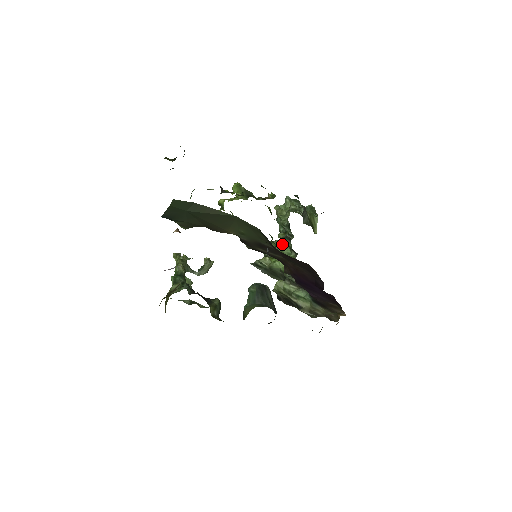
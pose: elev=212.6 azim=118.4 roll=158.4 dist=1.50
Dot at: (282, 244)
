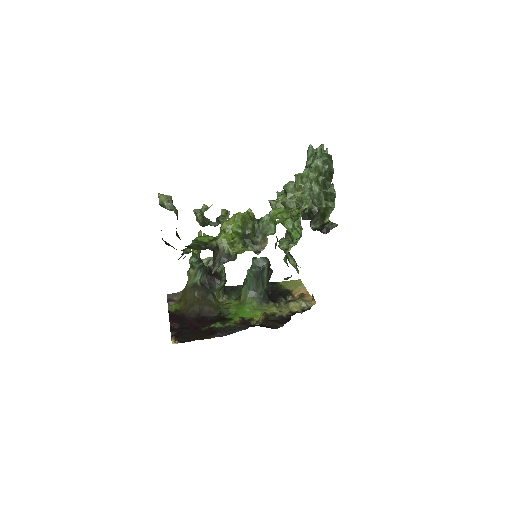
Dot at: occluded
